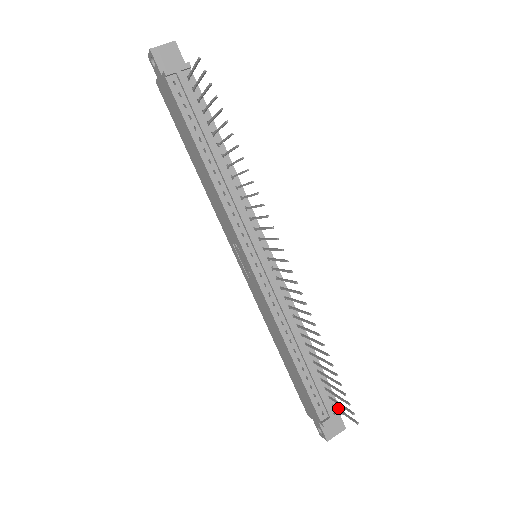
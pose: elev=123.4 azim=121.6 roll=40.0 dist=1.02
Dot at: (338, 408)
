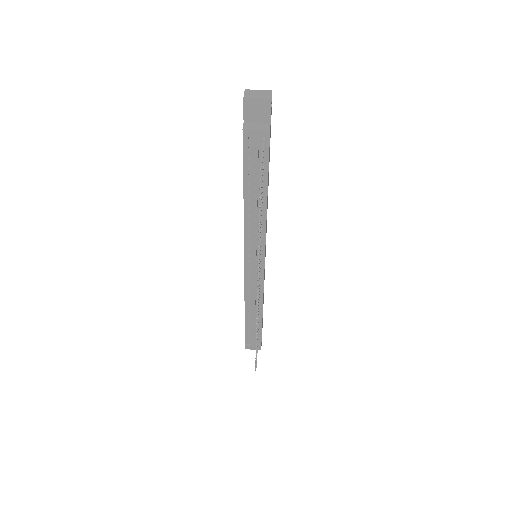
Dot at: occluded
